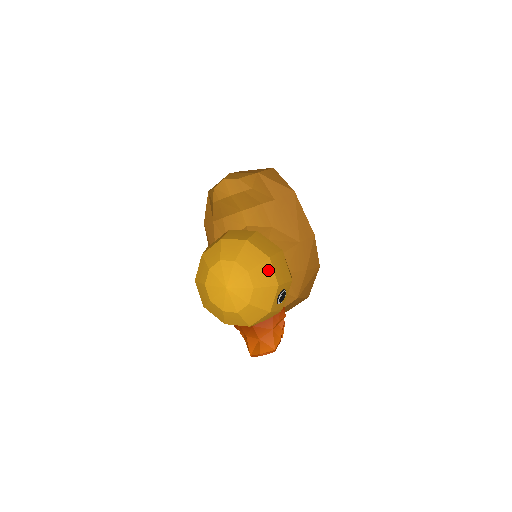
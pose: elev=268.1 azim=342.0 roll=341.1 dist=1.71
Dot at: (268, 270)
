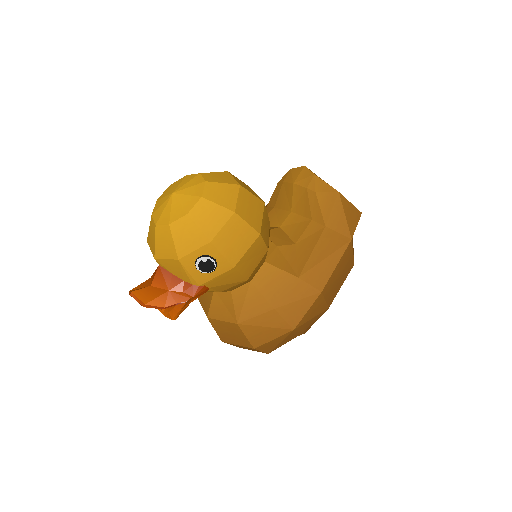
Dot at: (219, 219)
